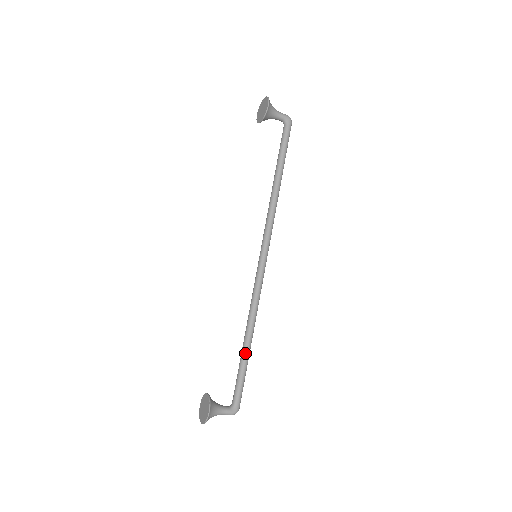
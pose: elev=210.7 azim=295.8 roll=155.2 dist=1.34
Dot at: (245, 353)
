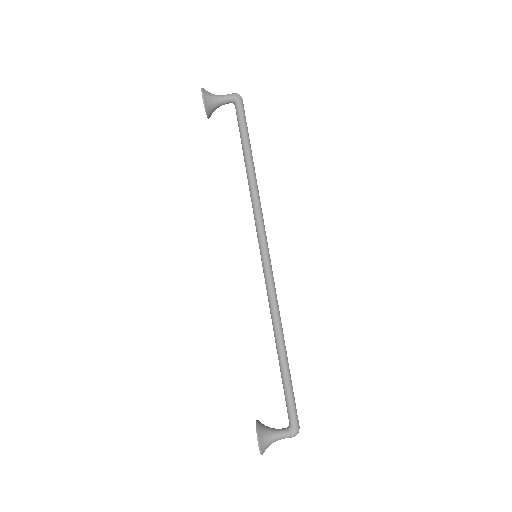
Dot at: (281, 365)
